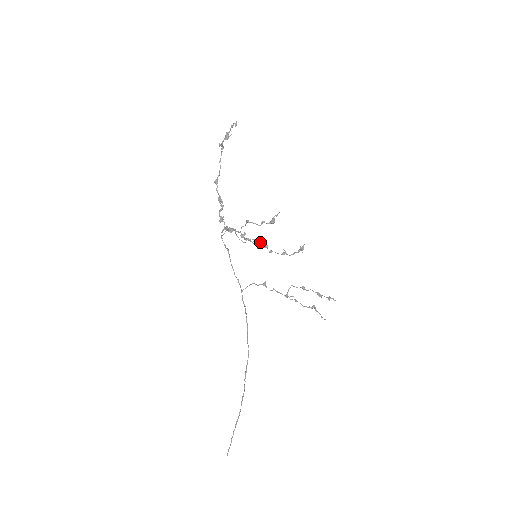
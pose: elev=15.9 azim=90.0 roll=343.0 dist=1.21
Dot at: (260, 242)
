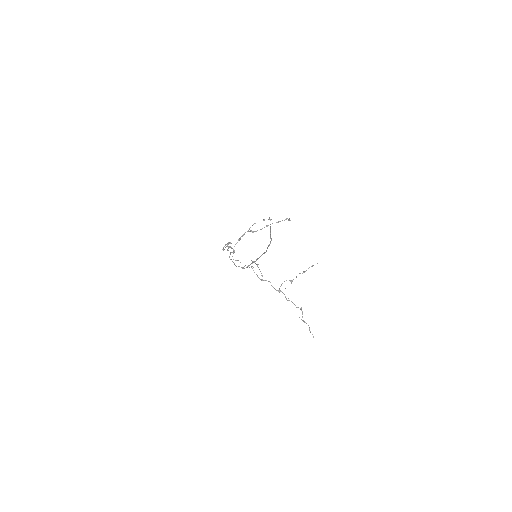
Dot at: (255, 263)
